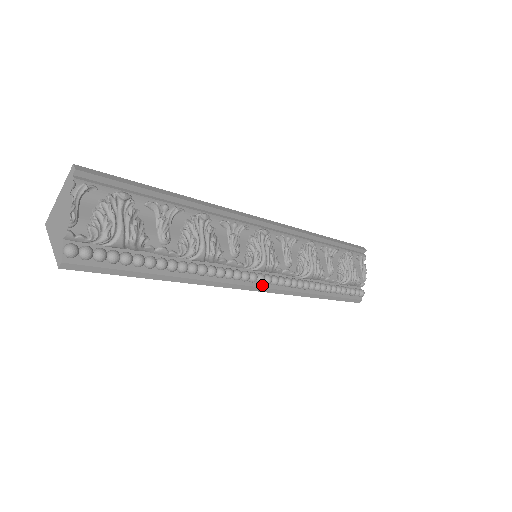
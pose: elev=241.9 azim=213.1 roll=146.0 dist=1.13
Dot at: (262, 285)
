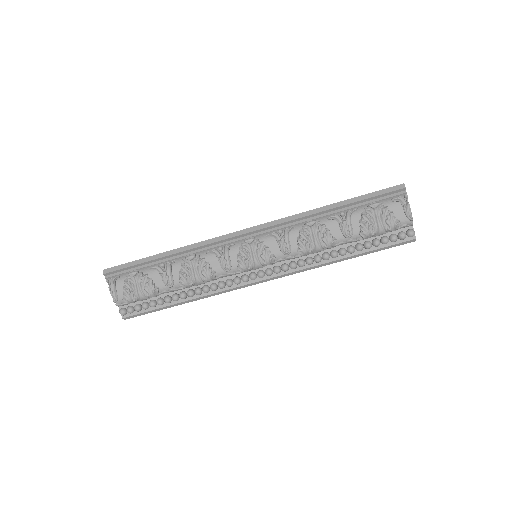
Dot at: (266, 277)
